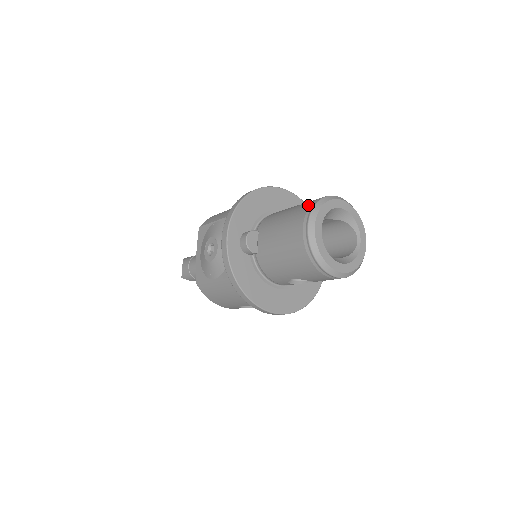
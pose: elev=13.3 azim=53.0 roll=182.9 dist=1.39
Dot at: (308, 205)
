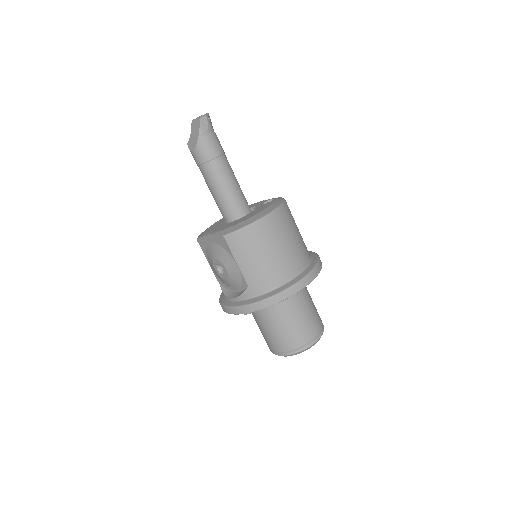
Dot at: (291, 348)
